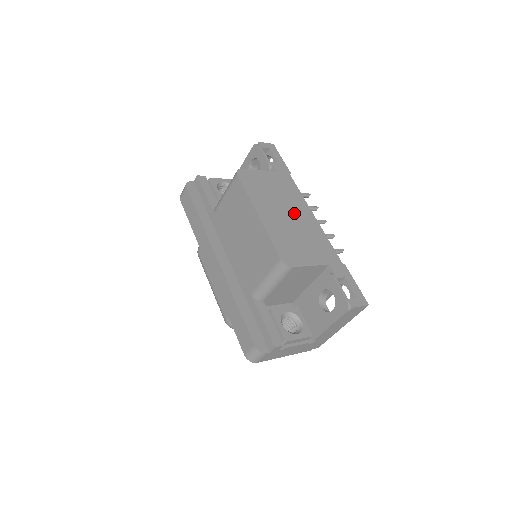
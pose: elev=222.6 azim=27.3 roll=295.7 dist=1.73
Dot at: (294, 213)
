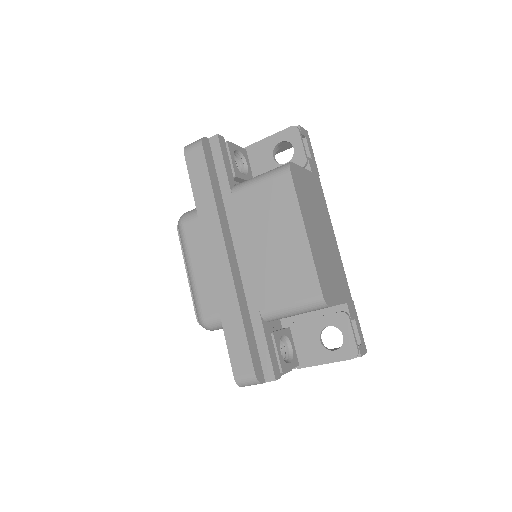
Dot at: (325, 232)
